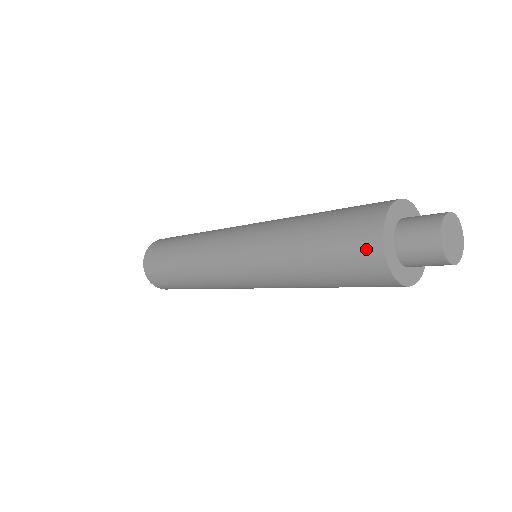
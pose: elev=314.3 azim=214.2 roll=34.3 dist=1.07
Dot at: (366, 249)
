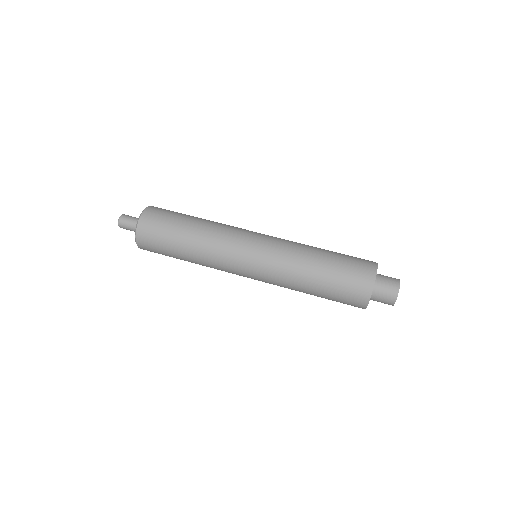
Dot at: (364, 281)
